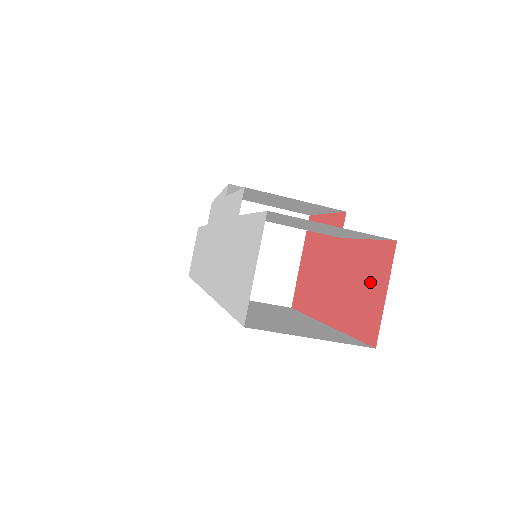
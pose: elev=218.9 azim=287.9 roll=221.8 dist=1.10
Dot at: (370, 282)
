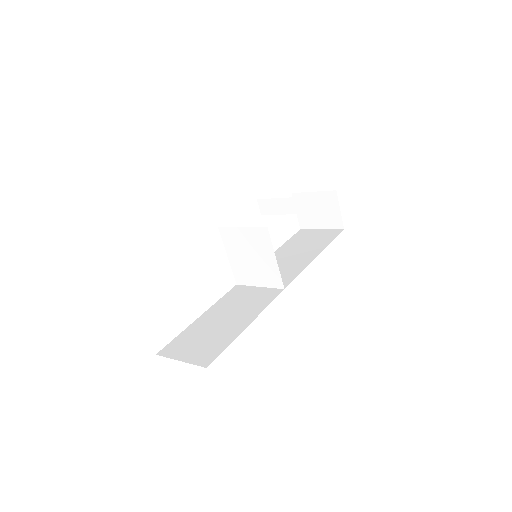
Dot at: occluded
